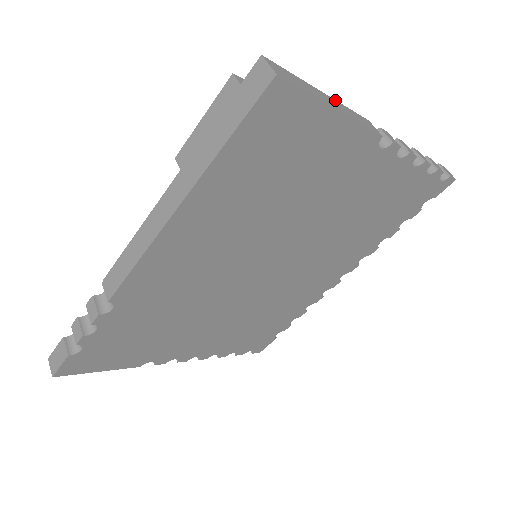
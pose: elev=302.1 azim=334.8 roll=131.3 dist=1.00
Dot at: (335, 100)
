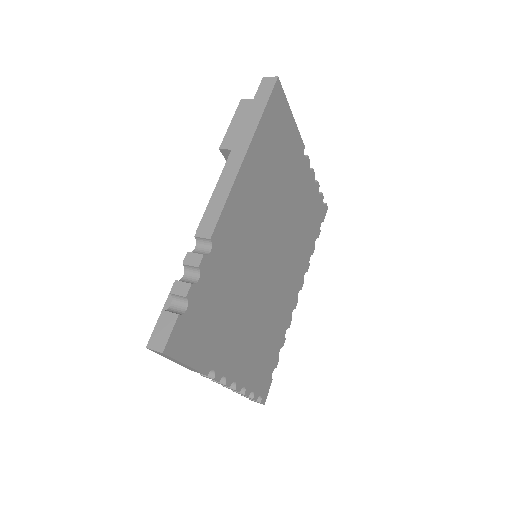
Dot at: occluded
